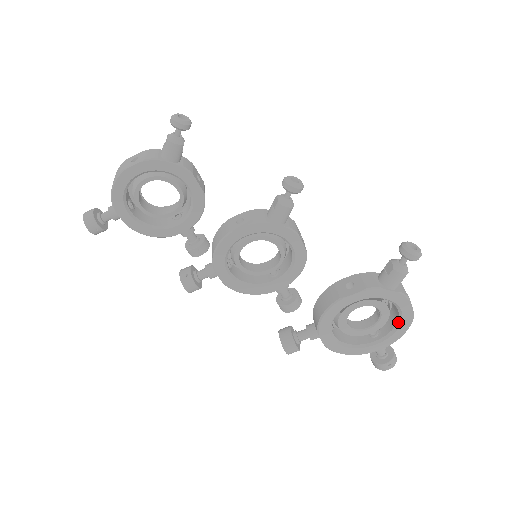
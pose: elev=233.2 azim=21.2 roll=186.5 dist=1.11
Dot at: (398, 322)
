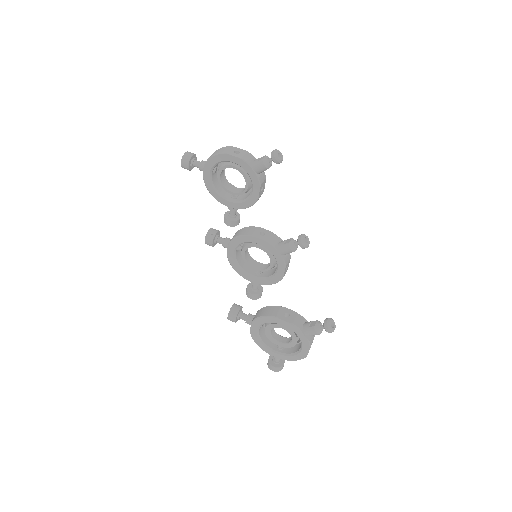
Dot at: (296, 352)
